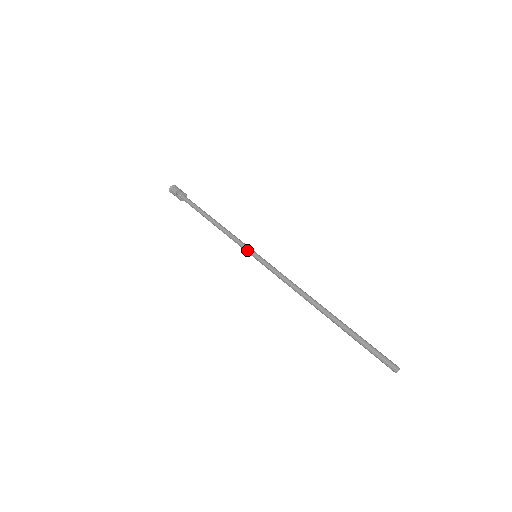
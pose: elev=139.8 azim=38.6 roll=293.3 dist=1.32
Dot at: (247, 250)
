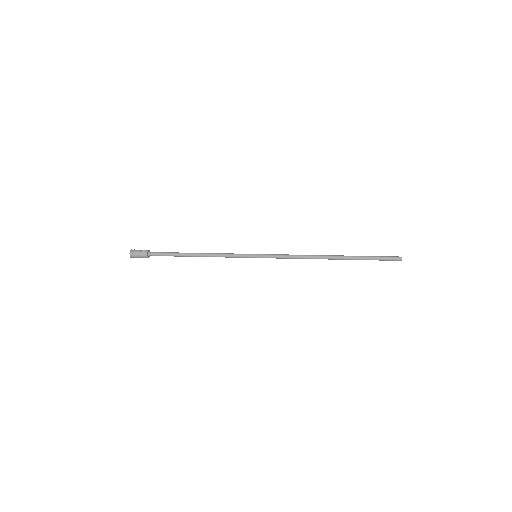
Dot at: (247, 254)
